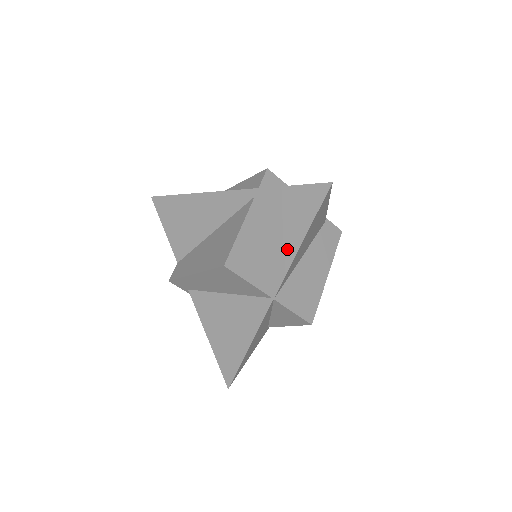
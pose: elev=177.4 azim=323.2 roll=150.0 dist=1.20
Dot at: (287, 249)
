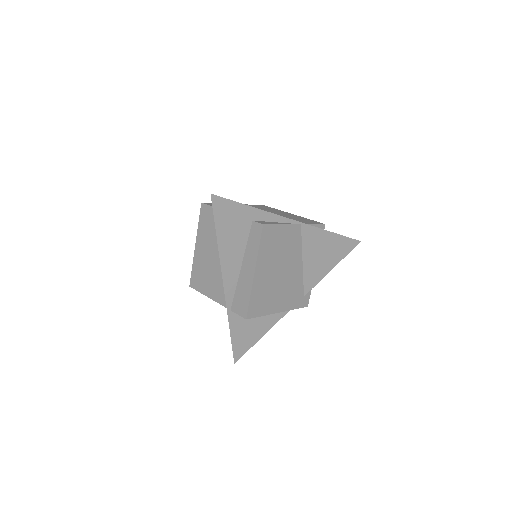
Dot at: occluded
